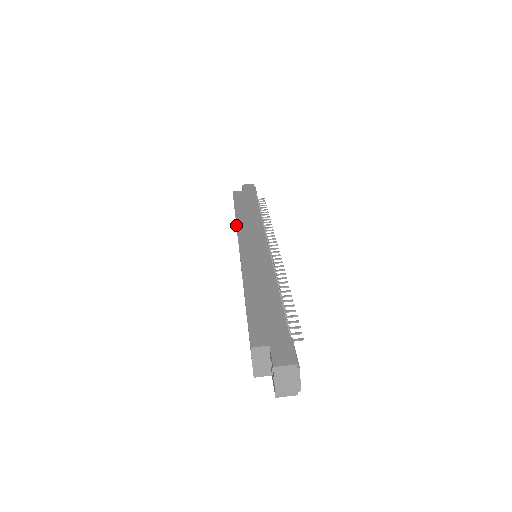
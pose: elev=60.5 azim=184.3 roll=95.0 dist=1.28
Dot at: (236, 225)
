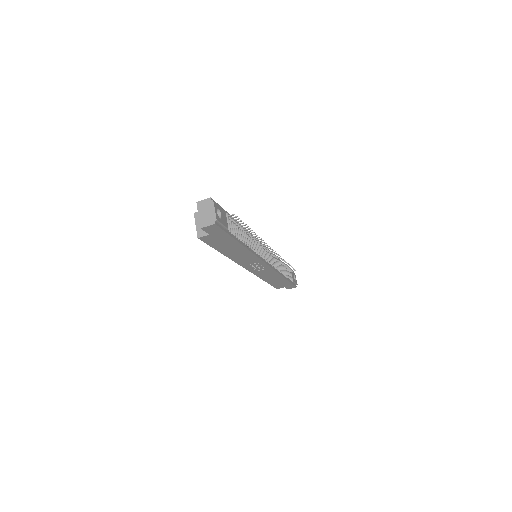
Dot at: occluded
